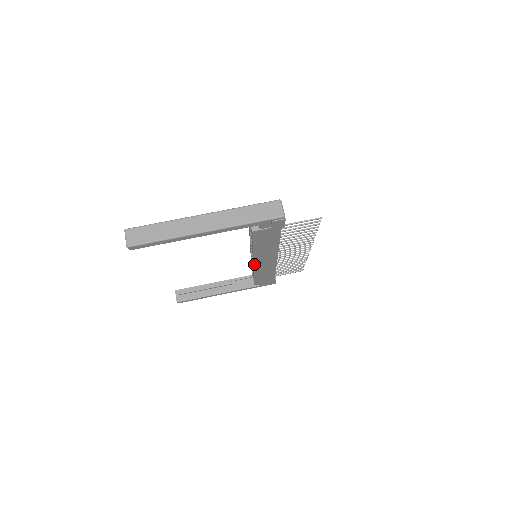
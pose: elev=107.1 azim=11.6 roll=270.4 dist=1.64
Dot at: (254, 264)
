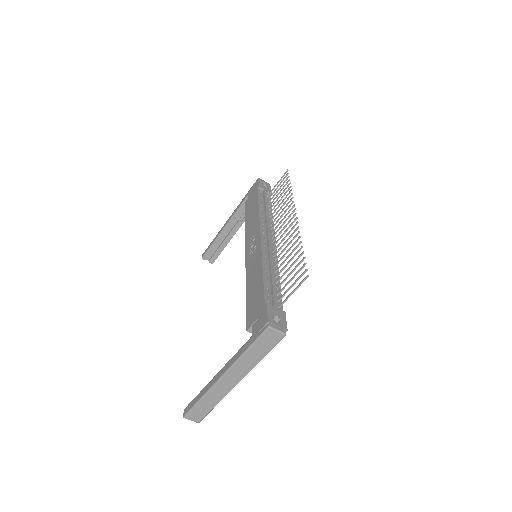
Dot at: occluded
